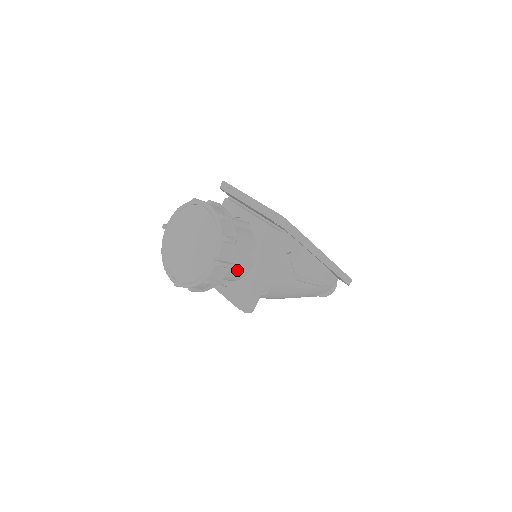
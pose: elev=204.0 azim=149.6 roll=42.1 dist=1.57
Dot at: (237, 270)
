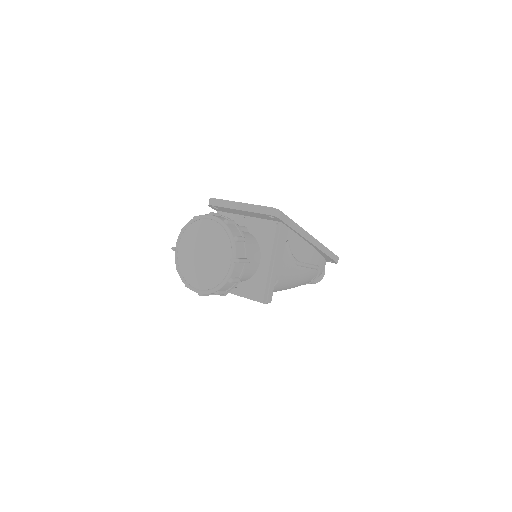
Dot at: (249, 267)
